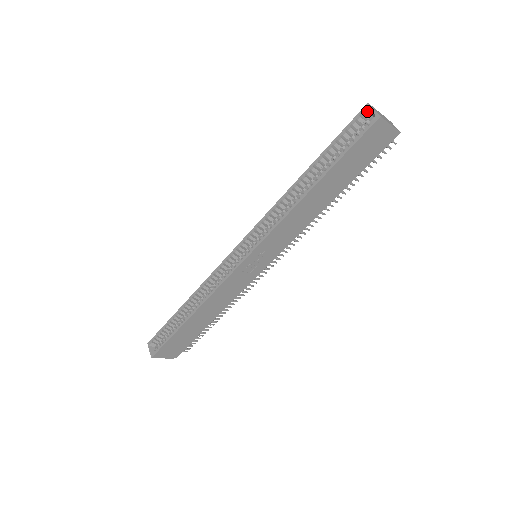
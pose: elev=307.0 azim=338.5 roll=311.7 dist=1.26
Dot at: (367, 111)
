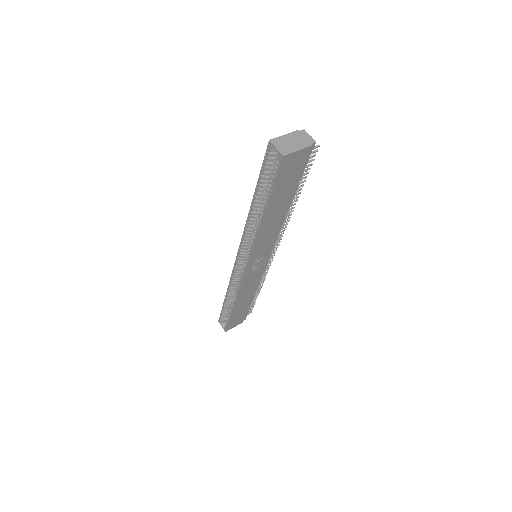
Dot at: (272, 148)
